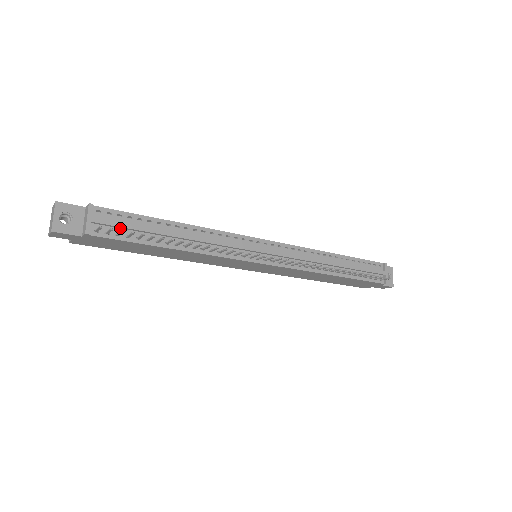
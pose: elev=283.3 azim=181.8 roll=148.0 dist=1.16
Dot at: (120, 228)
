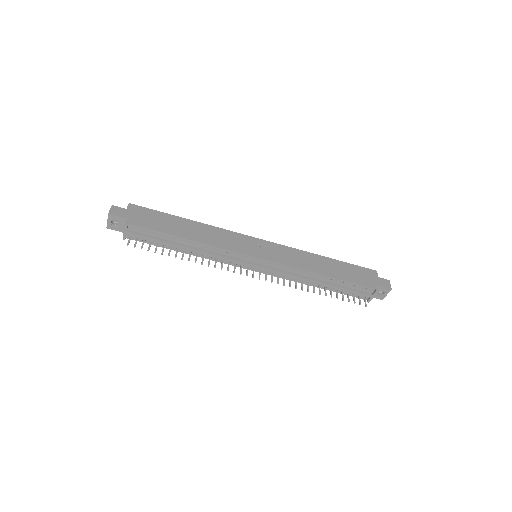
Dot at: (146, 237)
